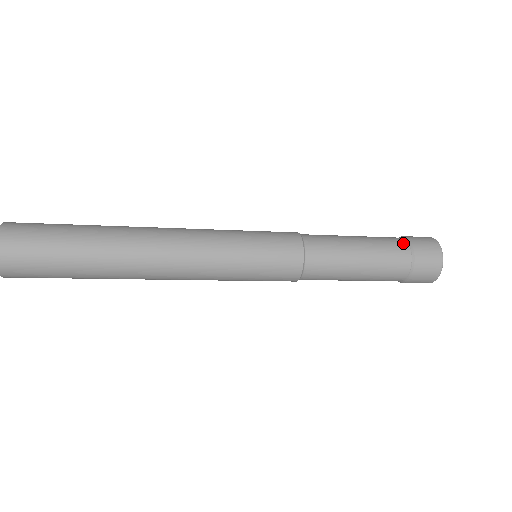
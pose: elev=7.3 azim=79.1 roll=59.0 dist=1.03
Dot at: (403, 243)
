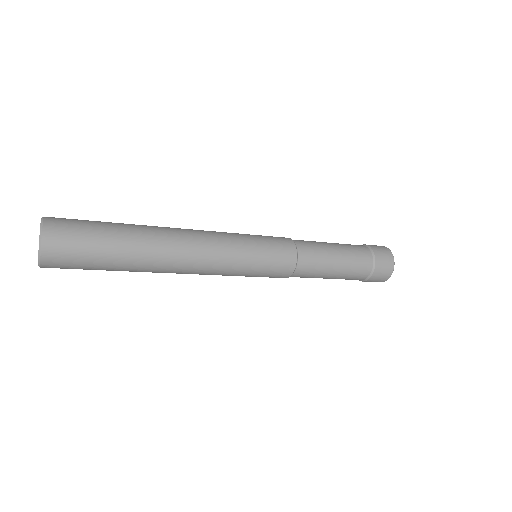
Dot at: (369, 256)
